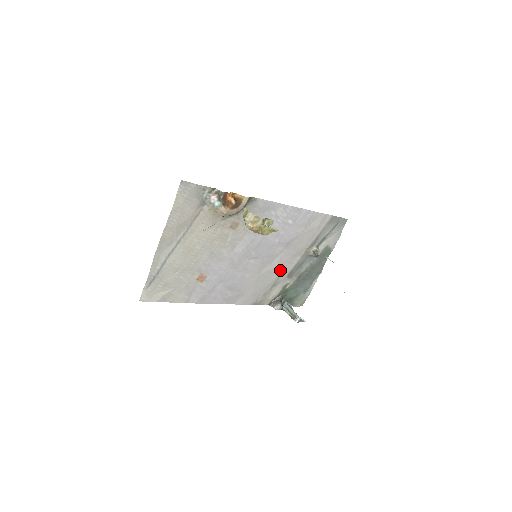
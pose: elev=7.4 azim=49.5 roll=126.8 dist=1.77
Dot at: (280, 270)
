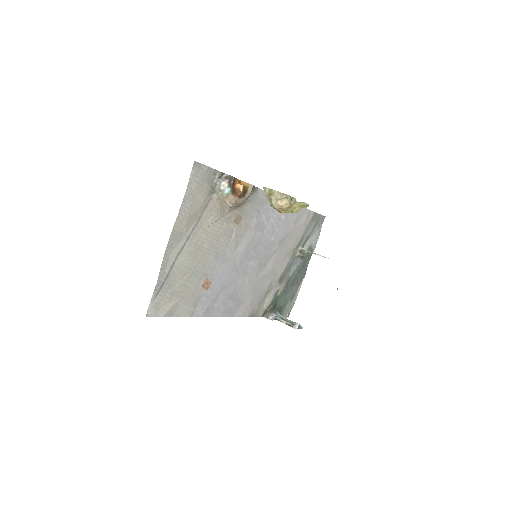
Dot at: (273, 274)
